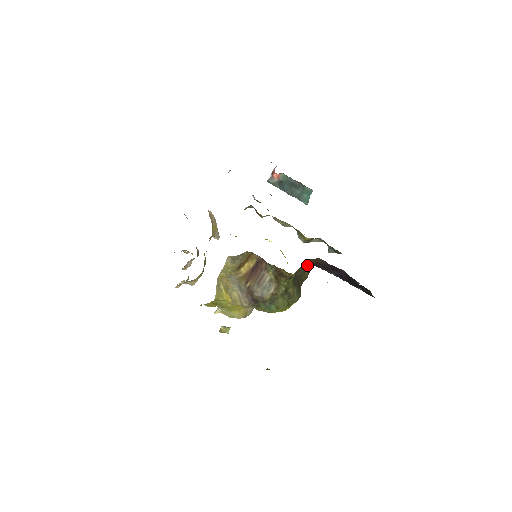
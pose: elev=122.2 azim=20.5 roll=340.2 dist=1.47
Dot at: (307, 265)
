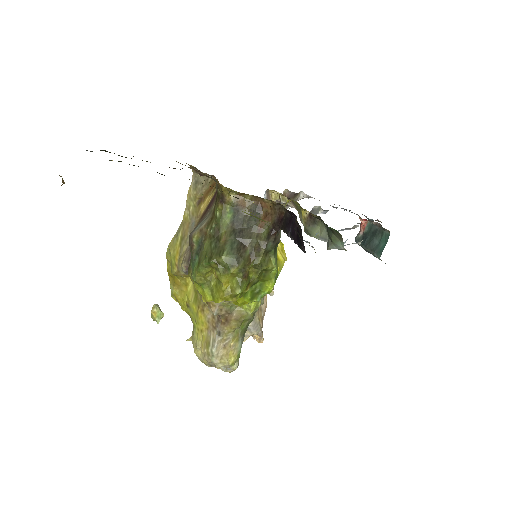
Dot at: (267, 219)
